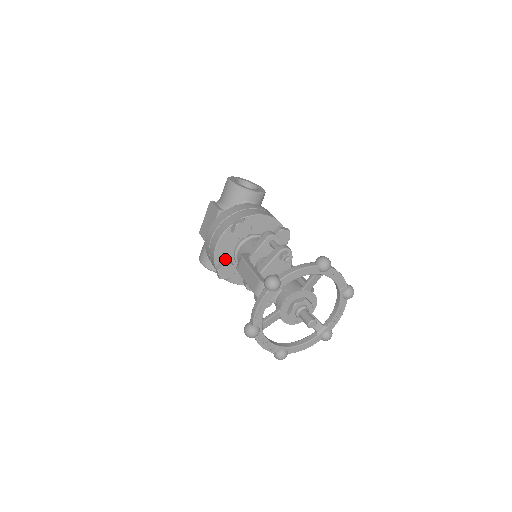
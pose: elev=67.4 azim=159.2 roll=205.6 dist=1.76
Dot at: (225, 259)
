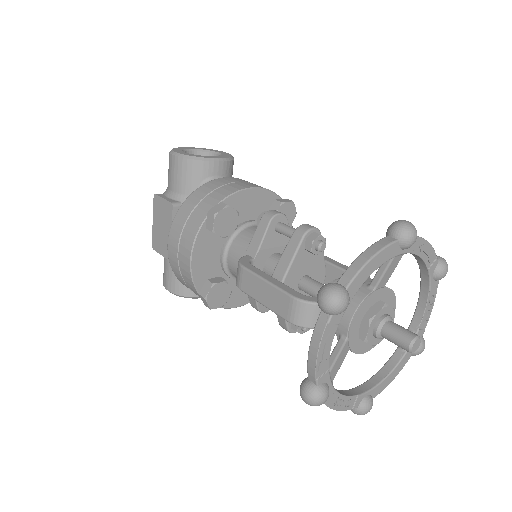
Dot at: (210, 276)
